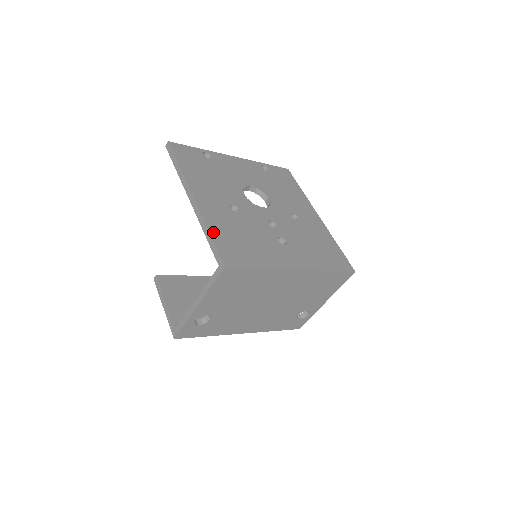
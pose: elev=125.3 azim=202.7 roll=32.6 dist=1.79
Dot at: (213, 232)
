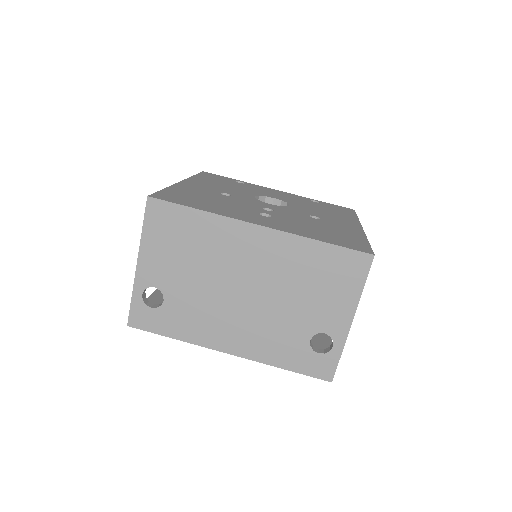
Dot at: (170, 189)
